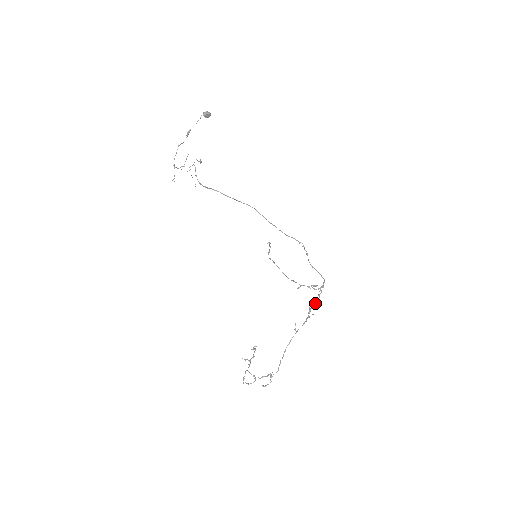
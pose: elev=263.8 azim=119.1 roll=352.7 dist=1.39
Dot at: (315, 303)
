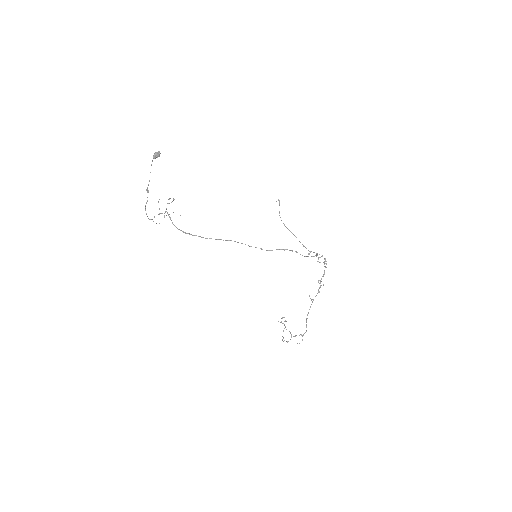
Dot at: (324, 273)
